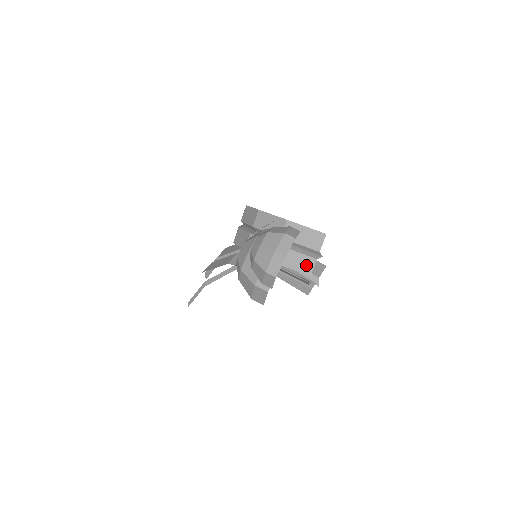
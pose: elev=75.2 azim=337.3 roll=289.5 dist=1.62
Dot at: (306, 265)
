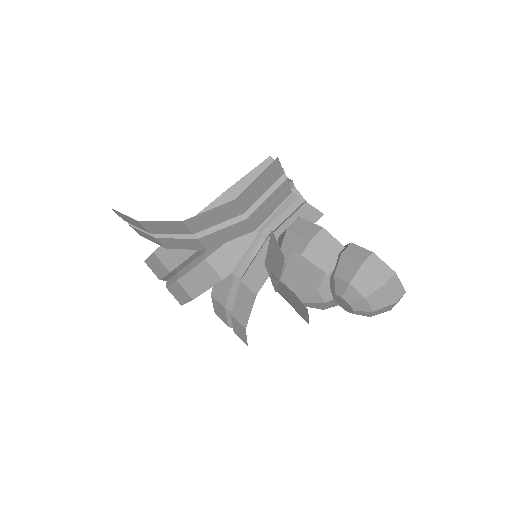
Dot at: (282, 194)
